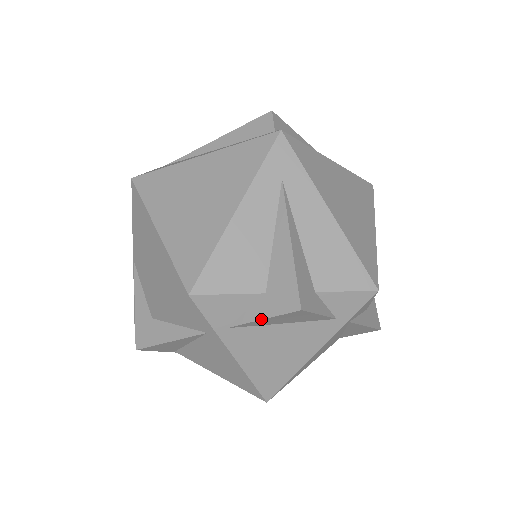
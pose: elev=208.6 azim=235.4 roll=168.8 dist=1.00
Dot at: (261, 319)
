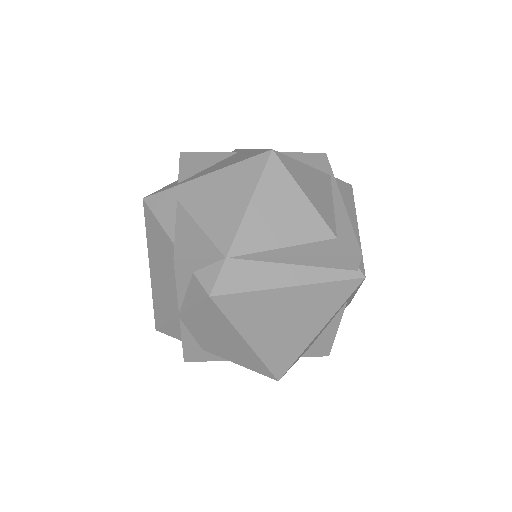
Dot at: occluded
